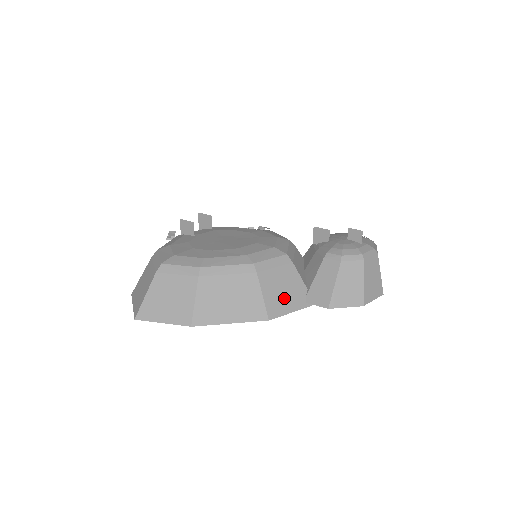
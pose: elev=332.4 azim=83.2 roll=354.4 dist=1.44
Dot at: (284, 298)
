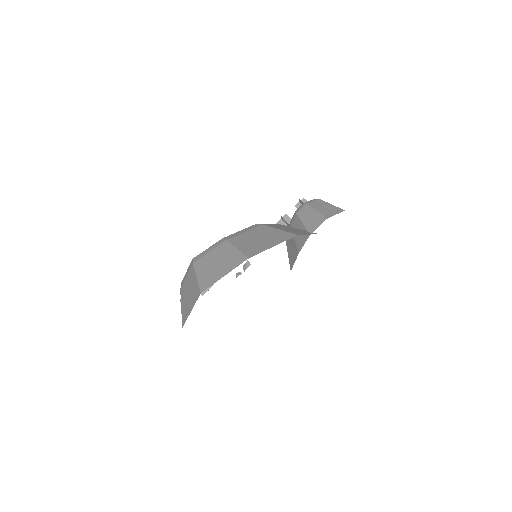
Dot at: (295, 231)
